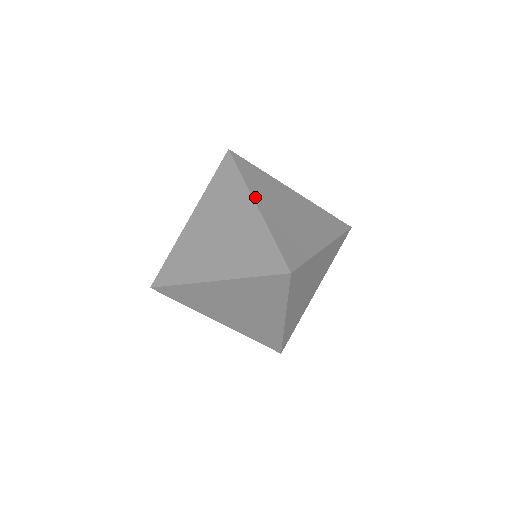
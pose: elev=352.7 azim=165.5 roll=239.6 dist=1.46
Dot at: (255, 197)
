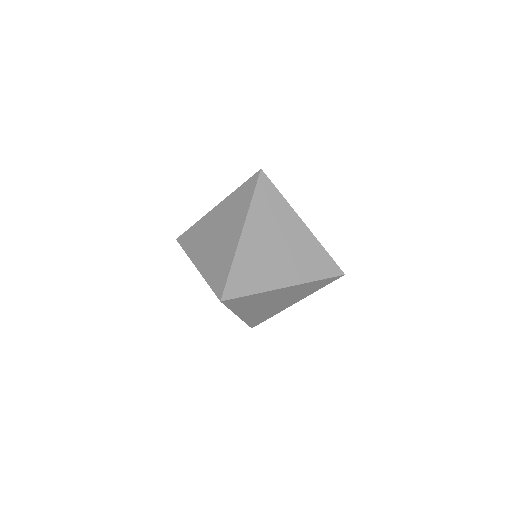
Dot at: (298, 216)
